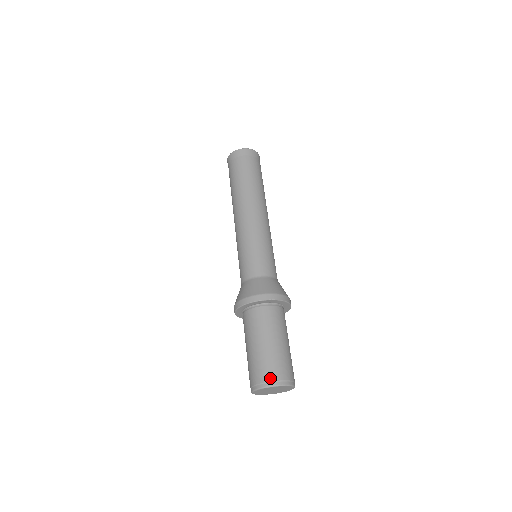
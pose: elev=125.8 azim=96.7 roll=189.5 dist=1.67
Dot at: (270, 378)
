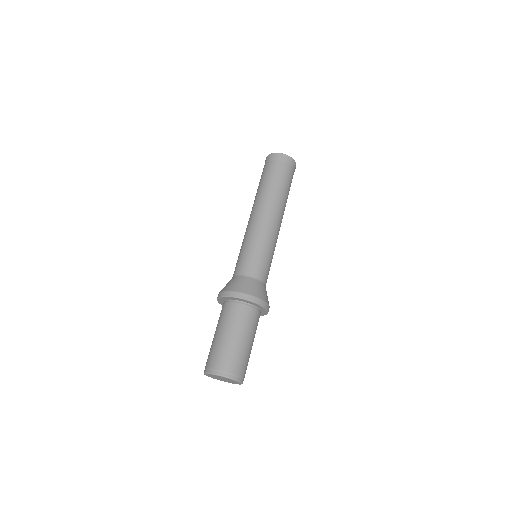
Dot at: (210, 366)
